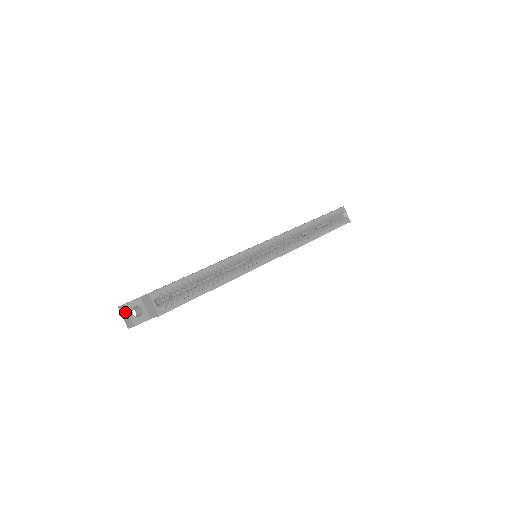
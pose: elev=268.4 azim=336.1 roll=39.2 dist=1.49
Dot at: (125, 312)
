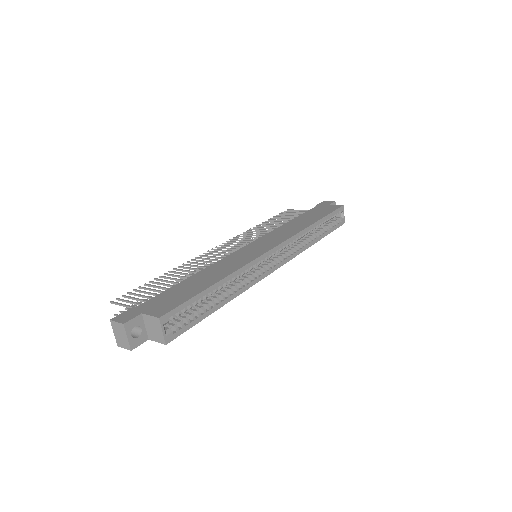
Dot at: (121, 331)
